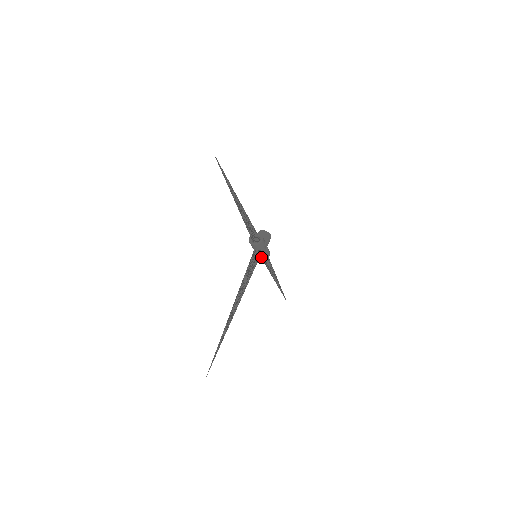
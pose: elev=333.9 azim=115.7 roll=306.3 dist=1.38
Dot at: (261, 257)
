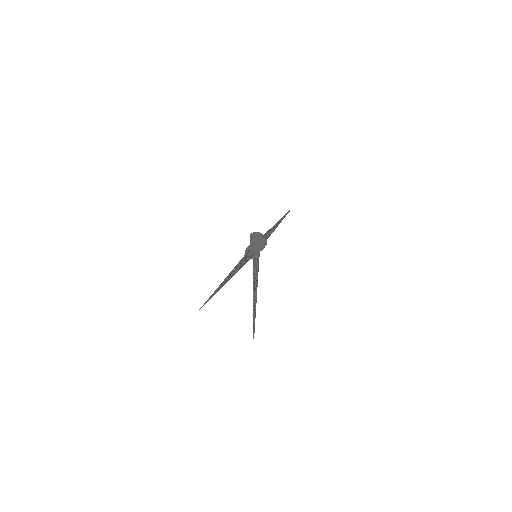
Dot at: (260, 250)
